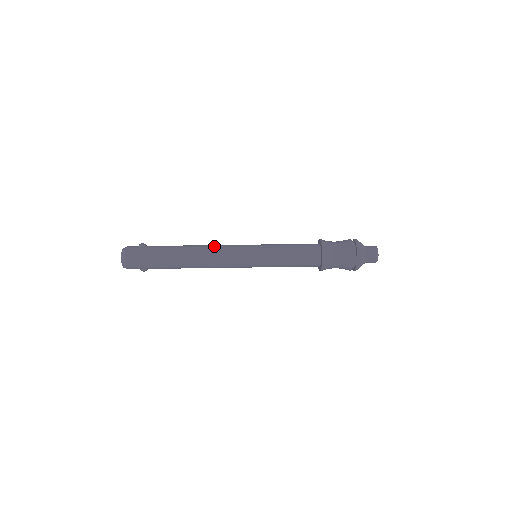
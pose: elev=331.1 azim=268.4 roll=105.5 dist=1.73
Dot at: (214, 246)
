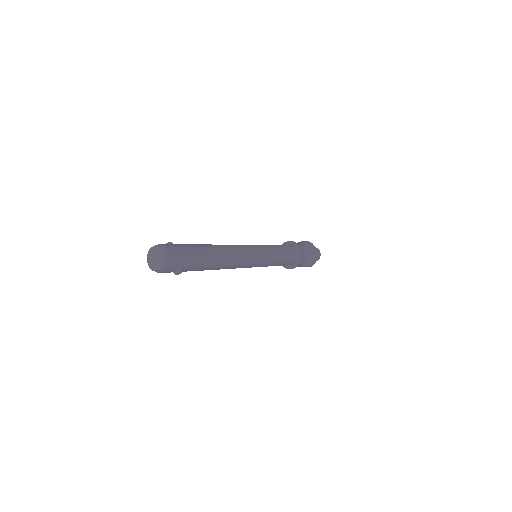
Dot at: occluded
